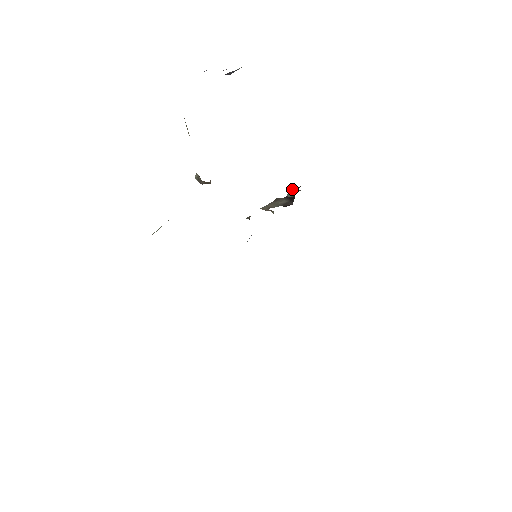
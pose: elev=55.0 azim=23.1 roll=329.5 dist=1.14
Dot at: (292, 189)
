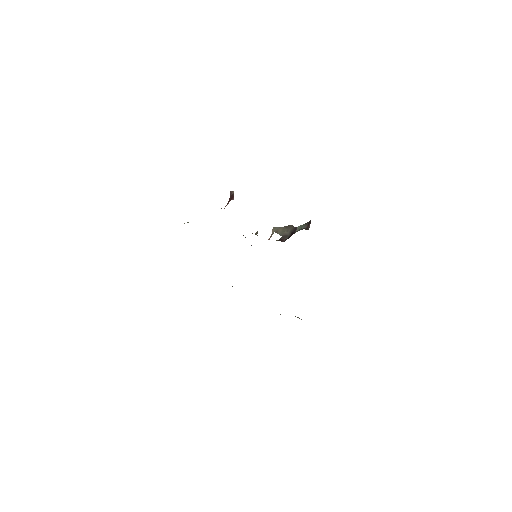
Dot at: (308, 222)
